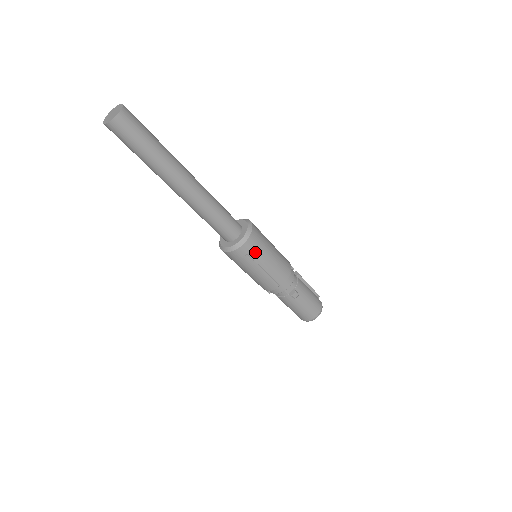
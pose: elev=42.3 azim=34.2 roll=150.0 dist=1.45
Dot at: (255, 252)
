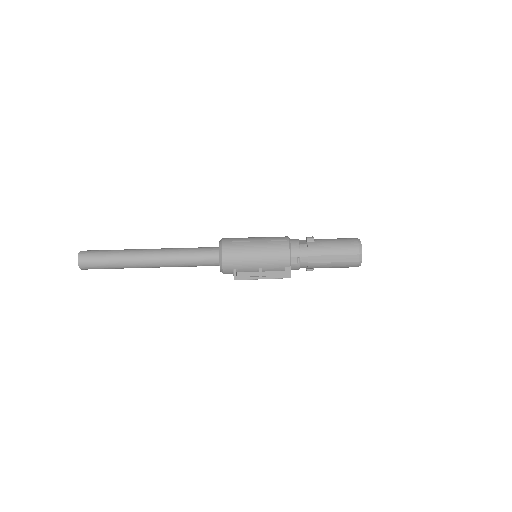
Dot at: (237, 239)
